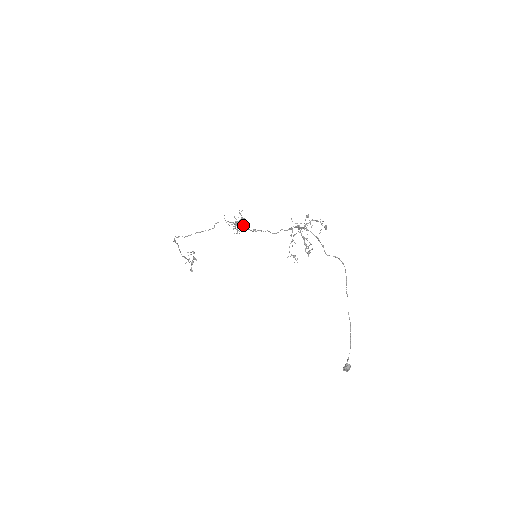
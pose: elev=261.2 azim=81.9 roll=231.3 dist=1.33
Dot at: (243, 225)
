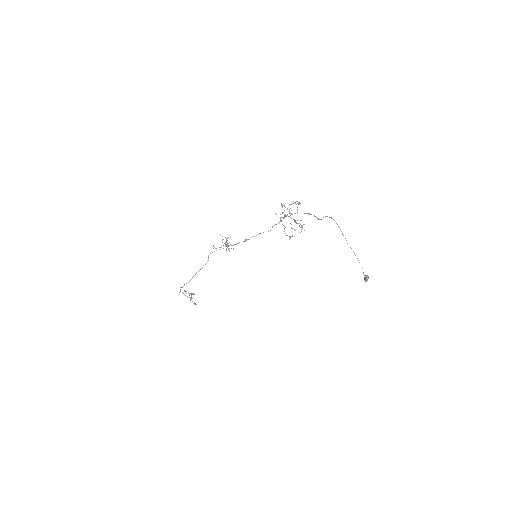
Dot at: (228, 243)
